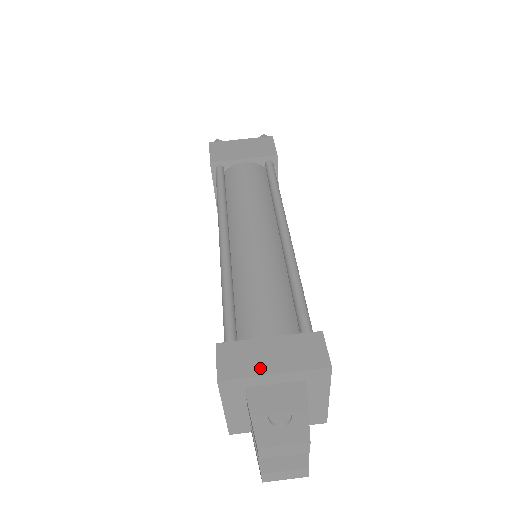
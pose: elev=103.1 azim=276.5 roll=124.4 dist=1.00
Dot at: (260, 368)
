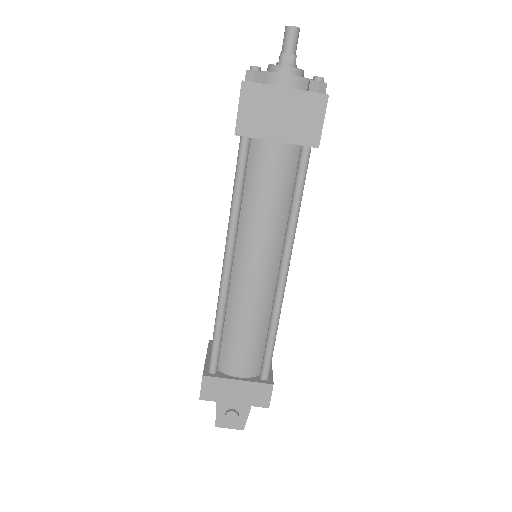
Dot at: (227, 399)
